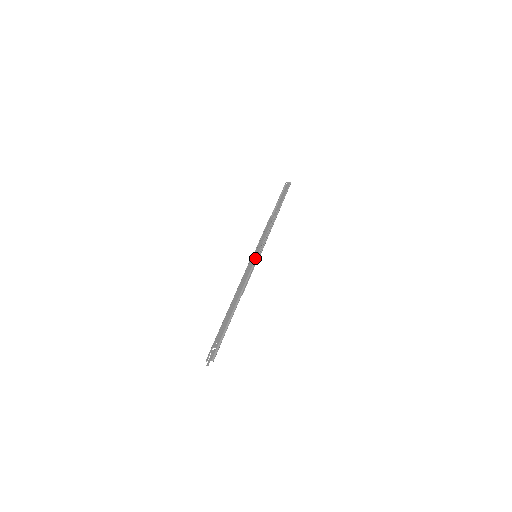
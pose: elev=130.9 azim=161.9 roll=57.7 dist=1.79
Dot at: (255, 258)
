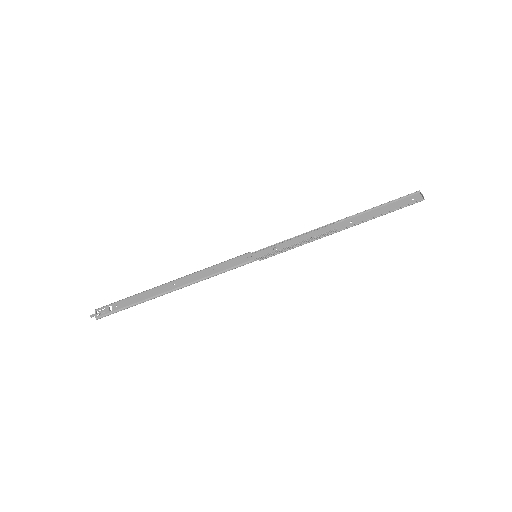
Dot at: (248, 261)
